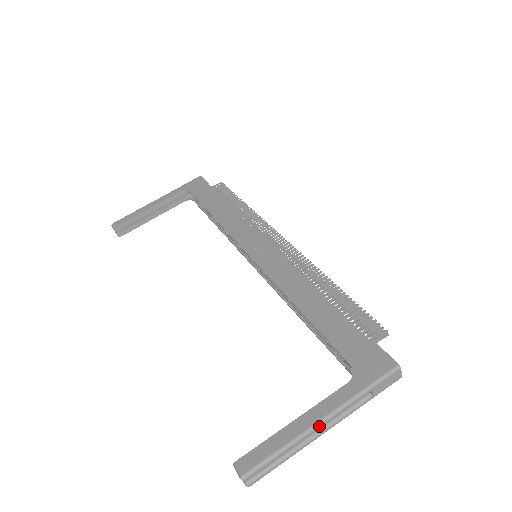
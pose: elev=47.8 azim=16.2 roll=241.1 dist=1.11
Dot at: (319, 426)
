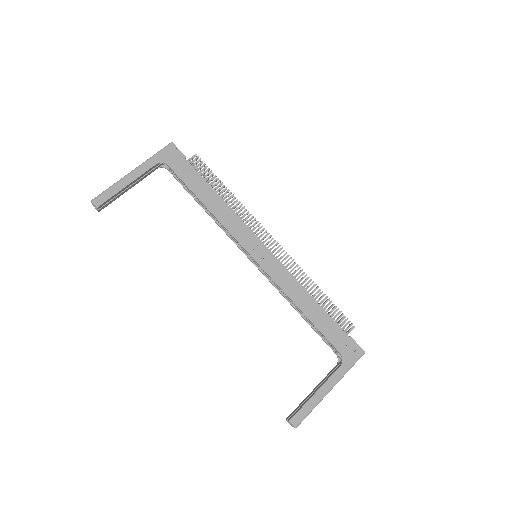
Dot at: occluded
